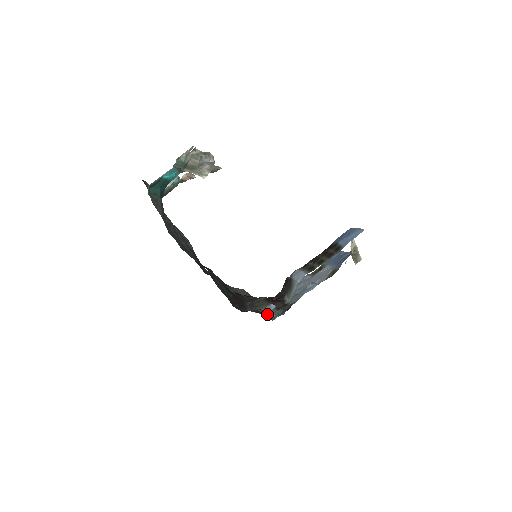
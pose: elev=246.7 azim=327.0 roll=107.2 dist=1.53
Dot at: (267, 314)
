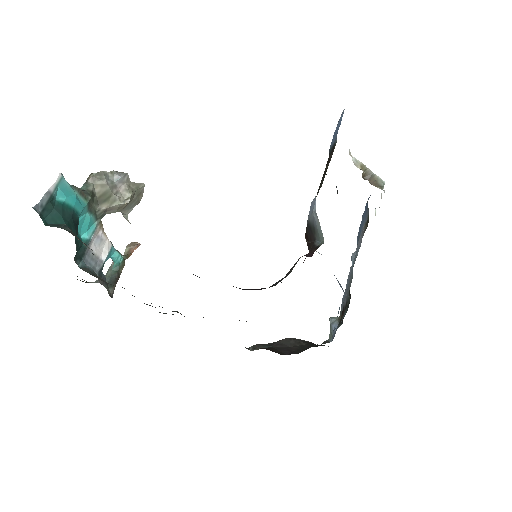
Dot at: occluded
